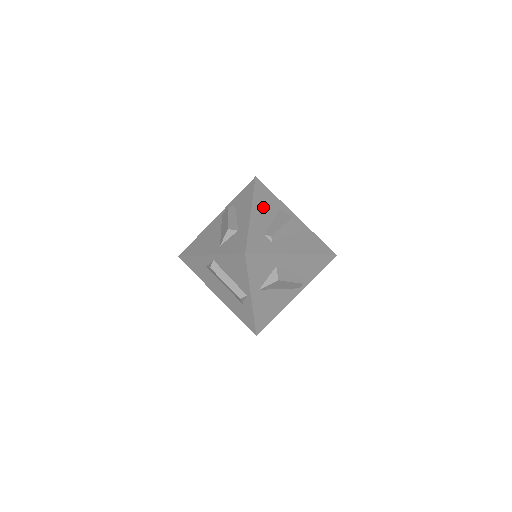
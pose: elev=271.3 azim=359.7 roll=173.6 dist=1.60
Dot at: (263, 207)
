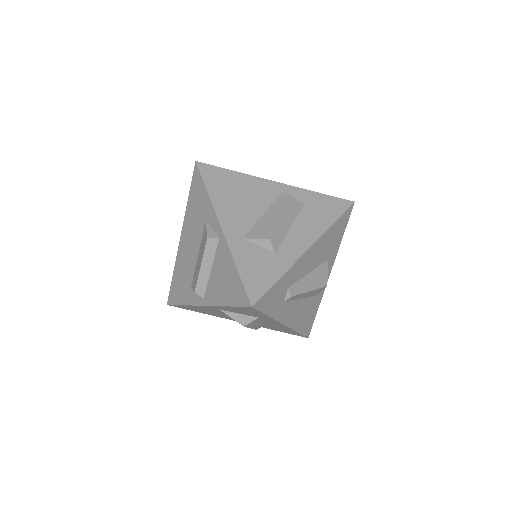
Dot at: (321, 249)
